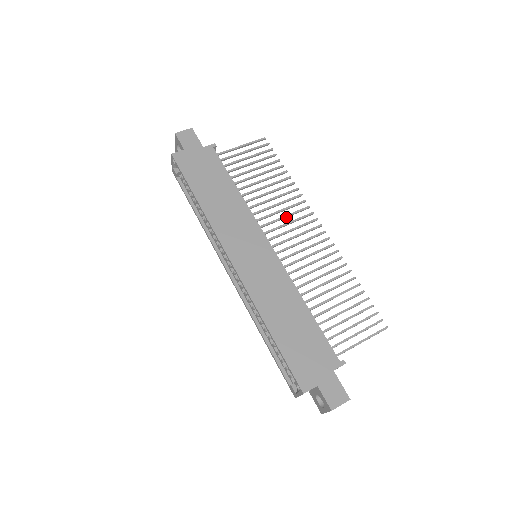
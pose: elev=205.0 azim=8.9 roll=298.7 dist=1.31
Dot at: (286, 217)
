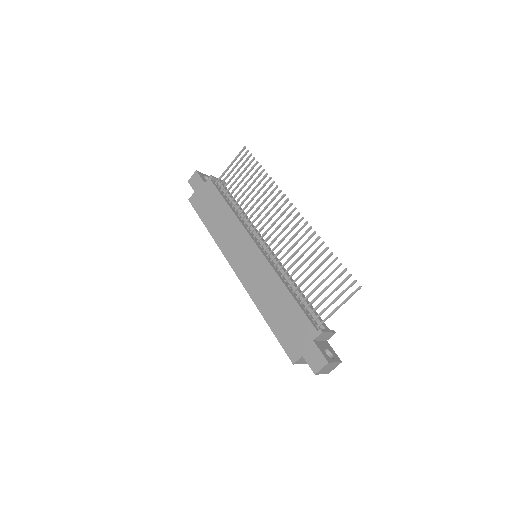
Dot at: (269, 213)
